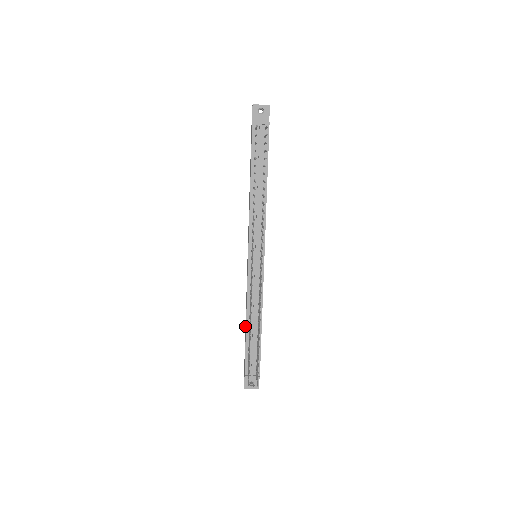
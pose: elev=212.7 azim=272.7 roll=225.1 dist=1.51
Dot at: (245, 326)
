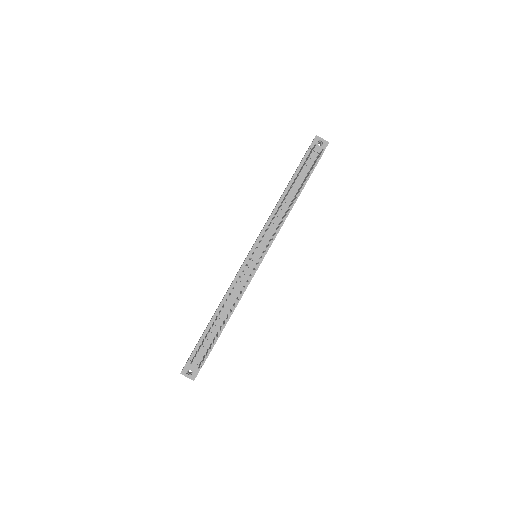
Dot at: occluded
